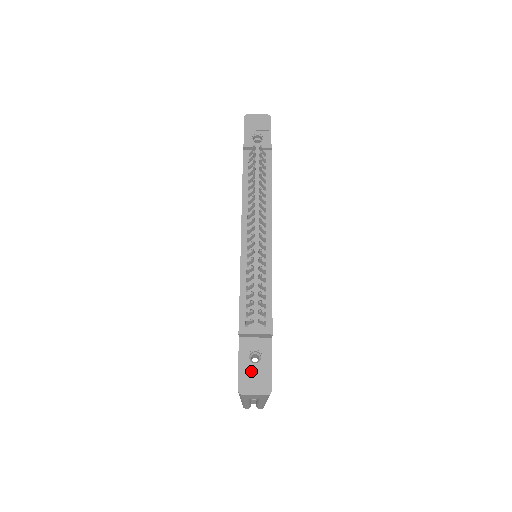
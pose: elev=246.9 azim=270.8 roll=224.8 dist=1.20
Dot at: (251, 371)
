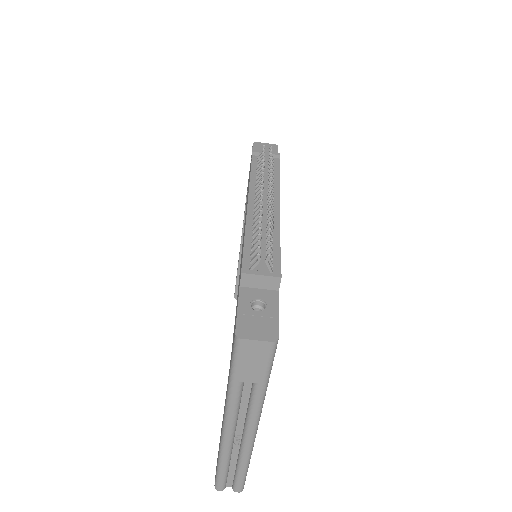
Dot at: (253, 317)
